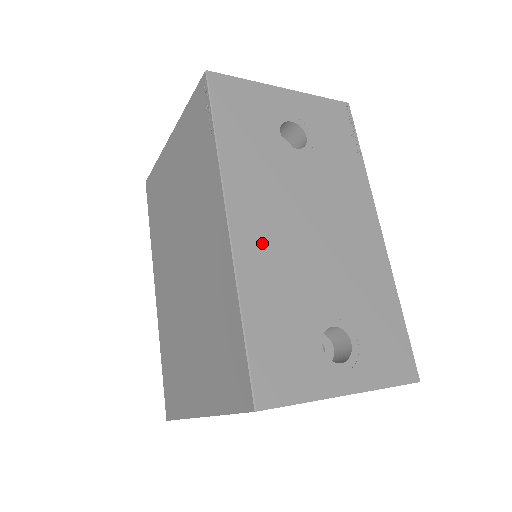
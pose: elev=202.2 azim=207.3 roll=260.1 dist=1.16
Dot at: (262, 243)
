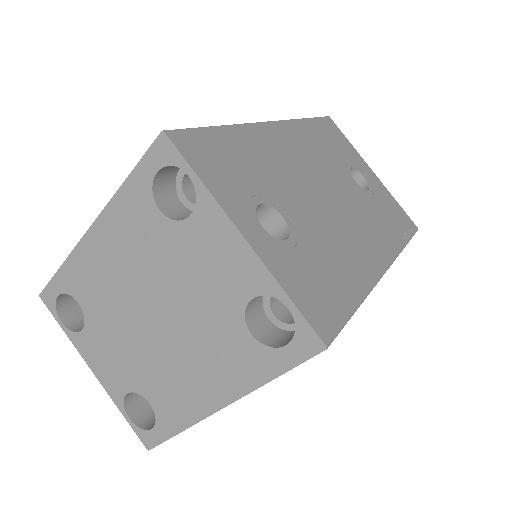
Dot at: (281, 147)
